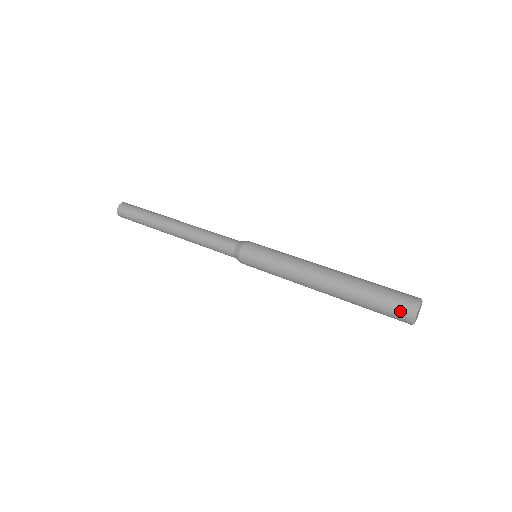
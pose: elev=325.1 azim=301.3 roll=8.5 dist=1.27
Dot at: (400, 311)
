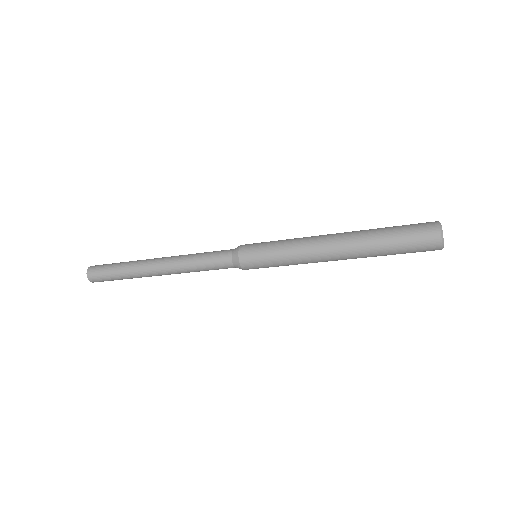
Dot at: (425, 232)
